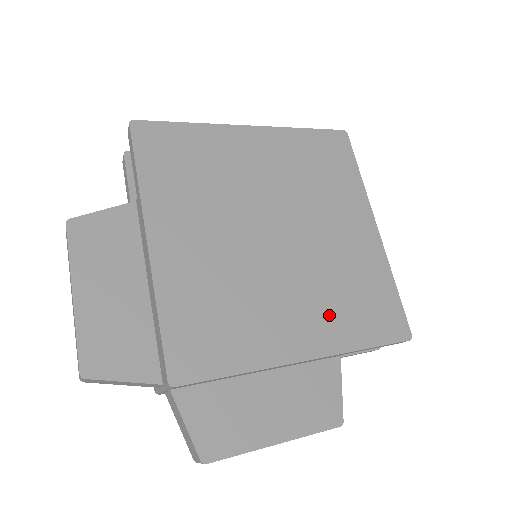
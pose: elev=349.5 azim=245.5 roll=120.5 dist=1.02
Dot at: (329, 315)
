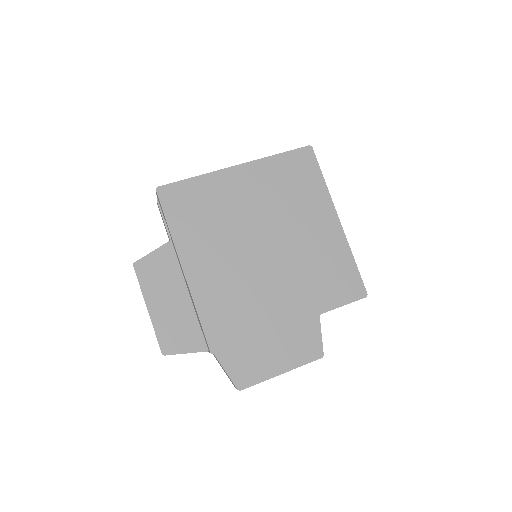
Dot at: (306, 292)
